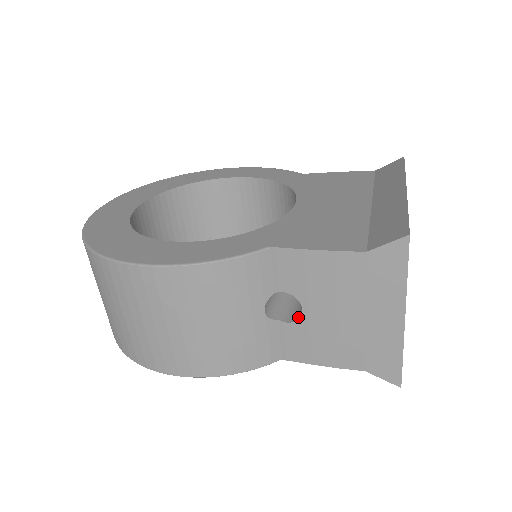
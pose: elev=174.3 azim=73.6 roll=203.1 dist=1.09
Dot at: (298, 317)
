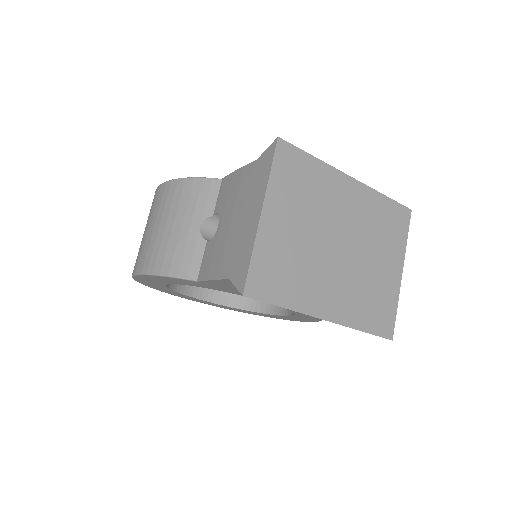
Dot at: occluded
